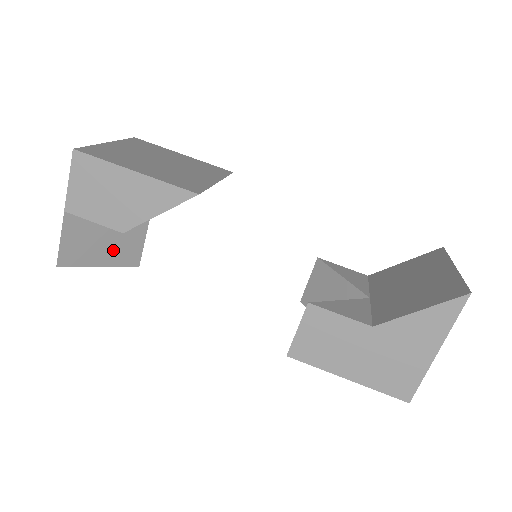
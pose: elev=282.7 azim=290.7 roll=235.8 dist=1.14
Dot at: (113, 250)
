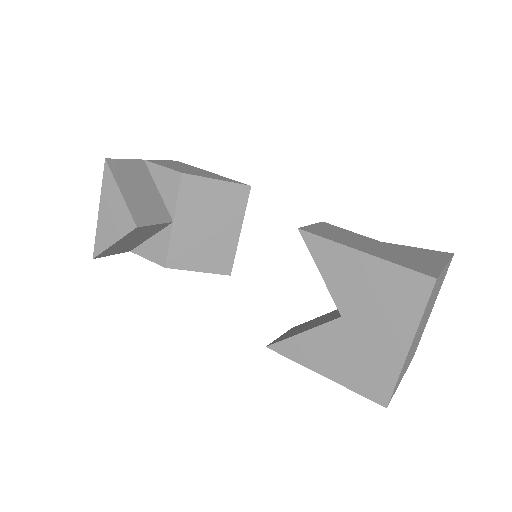
Dot at: (138, 200)
